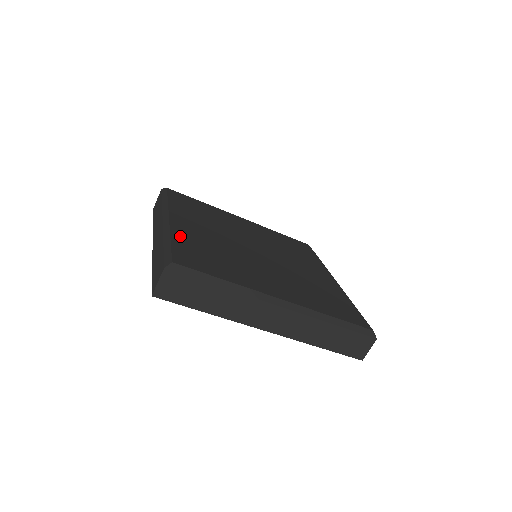
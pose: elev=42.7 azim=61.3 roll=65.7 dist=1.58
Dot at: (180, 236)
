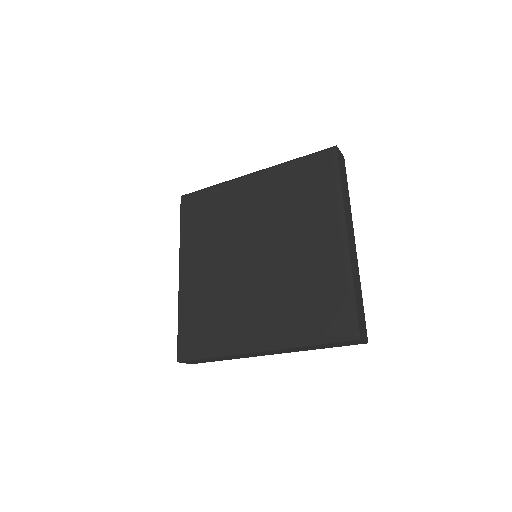
Dot at: (185, 302)
